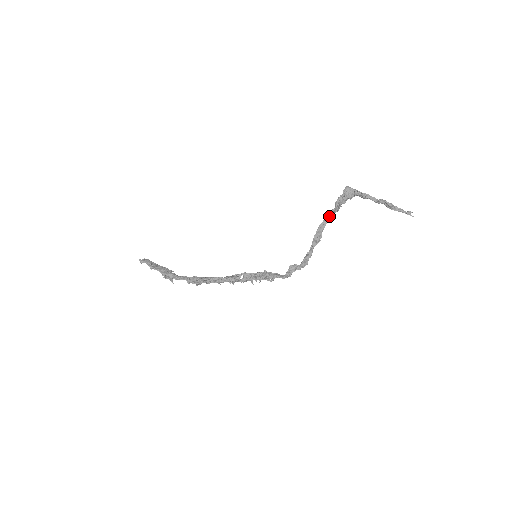
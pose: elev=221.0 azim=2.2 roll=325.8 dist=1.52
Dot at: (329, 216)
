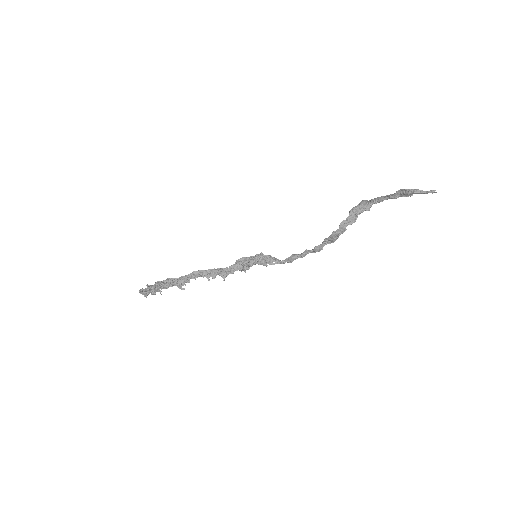
Dot at: (345, 227)
